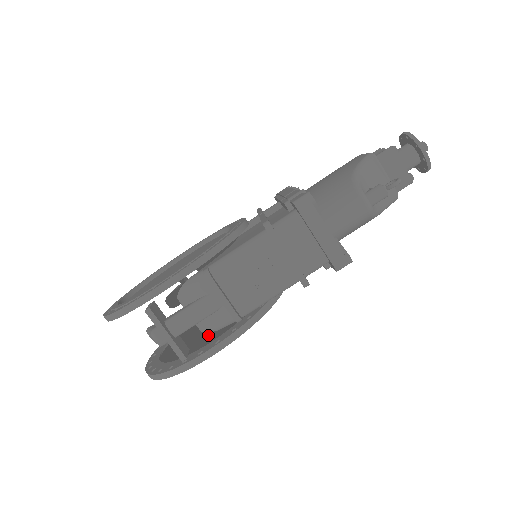
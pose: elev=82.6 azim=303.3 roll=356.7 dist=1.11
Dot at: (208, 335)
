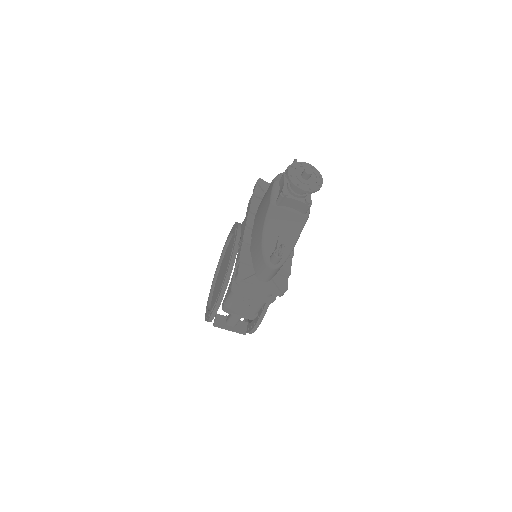
Dot at: occluded
